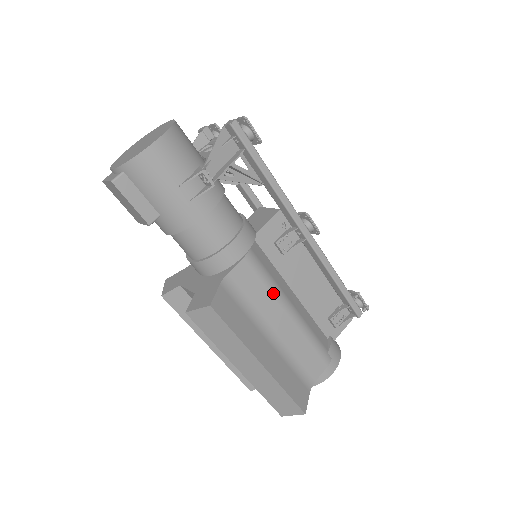
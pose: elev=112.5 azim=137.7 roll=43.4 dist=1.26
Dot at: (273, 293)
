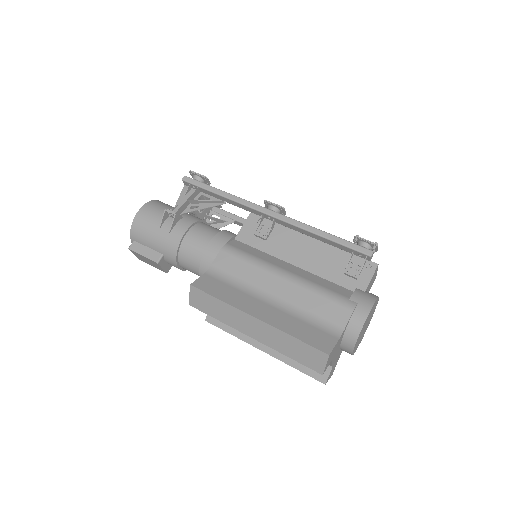
Dot at: (258, 266)
